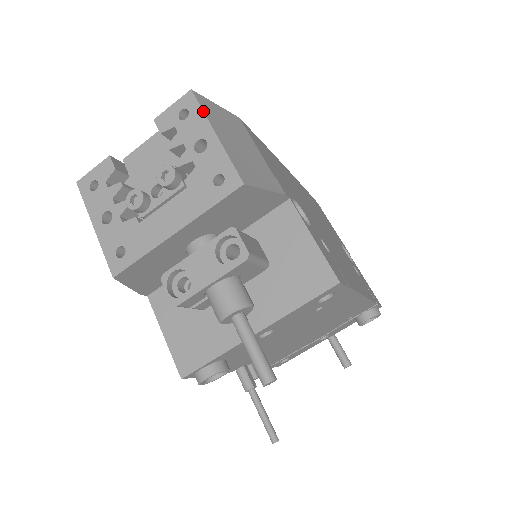
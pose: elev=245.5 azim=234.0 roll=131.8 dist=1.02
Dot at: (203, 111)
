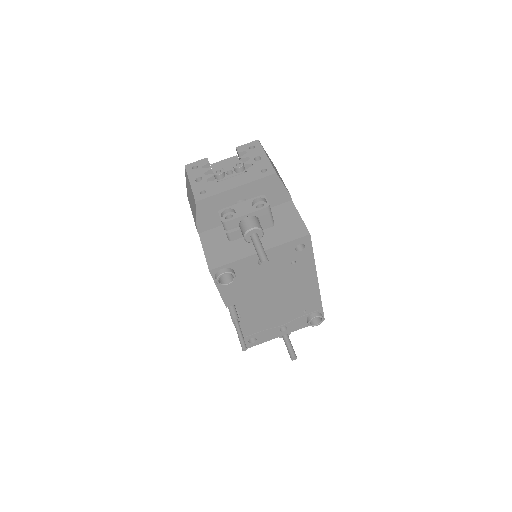
Dot at: (262, 147)
